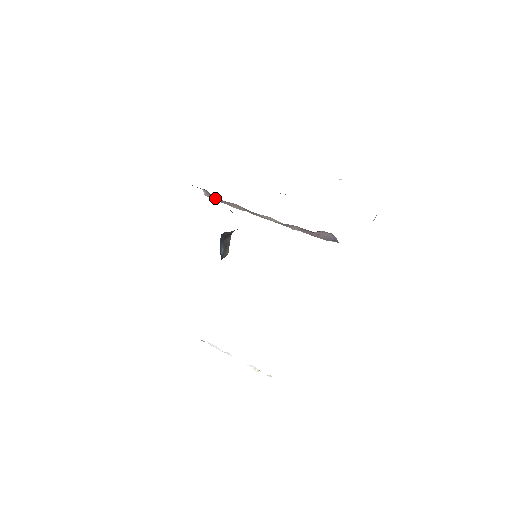
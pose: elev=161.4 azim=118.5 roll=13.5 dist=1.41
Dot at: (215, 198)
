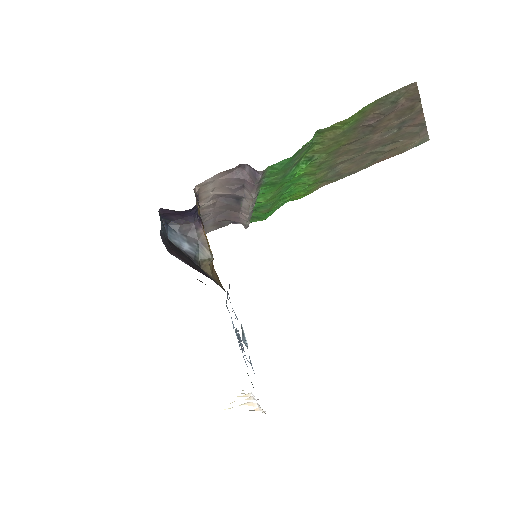
Dot at: (240, 222)
